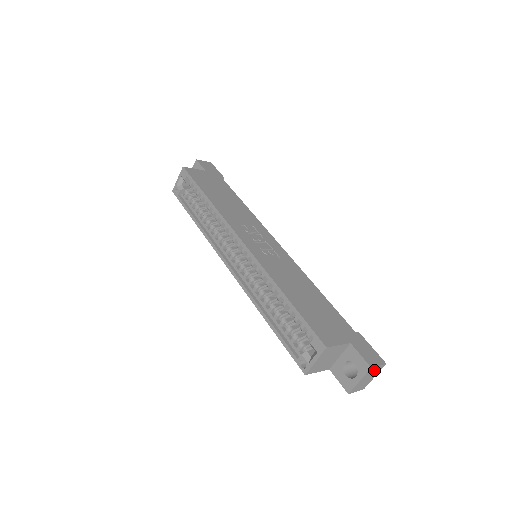
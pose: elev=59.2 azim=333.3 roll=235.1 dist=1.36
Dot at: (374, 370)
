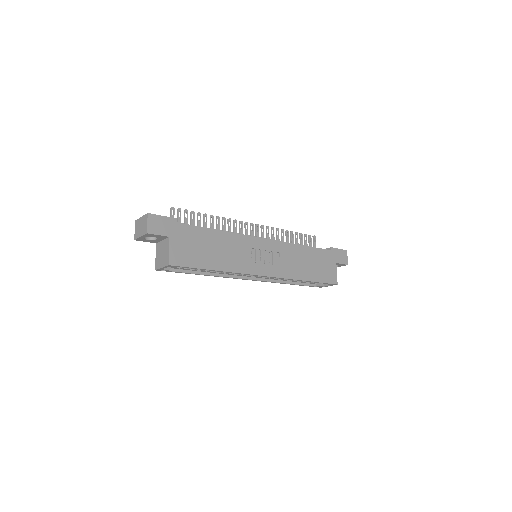
Dot at: occluded
